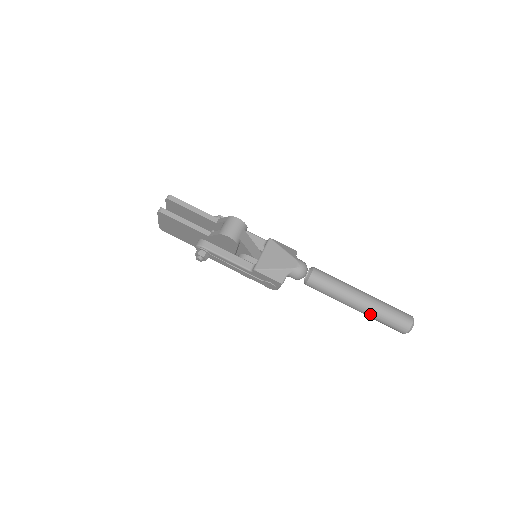
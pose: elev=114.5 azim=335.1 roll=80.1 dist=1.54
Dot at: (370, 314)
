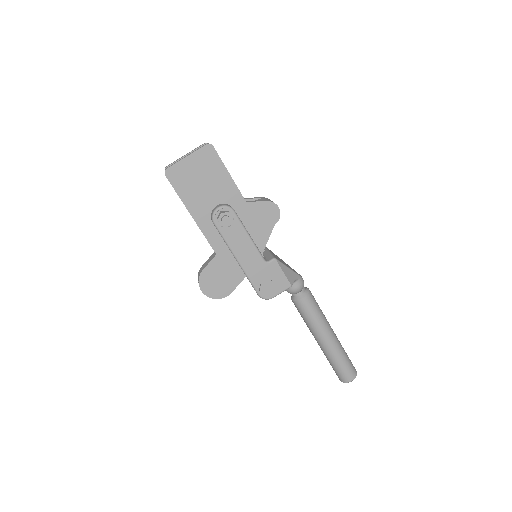
Dot at: (338, 350)
